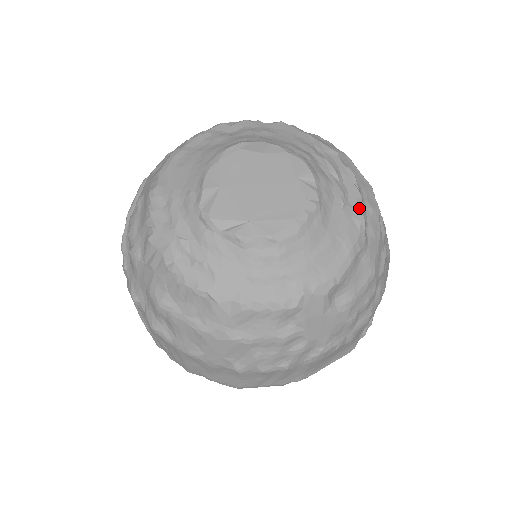
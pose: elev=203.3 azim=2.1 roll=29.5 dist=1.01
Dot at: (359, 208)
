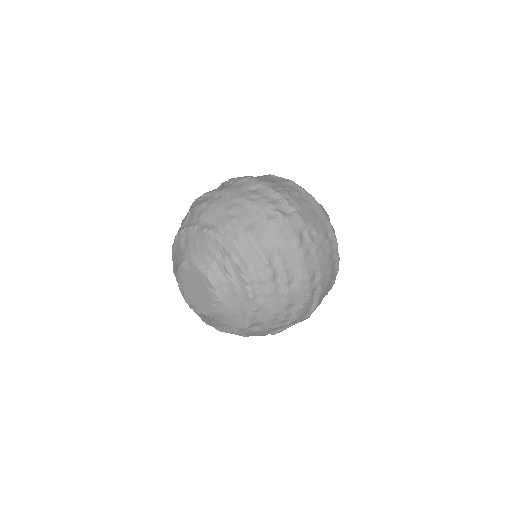
Dot at: (246, 291)
